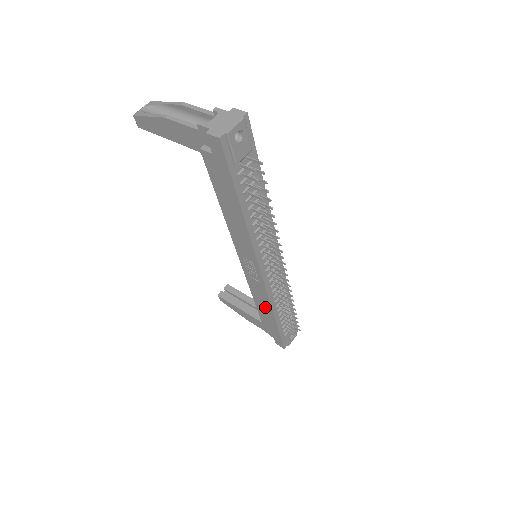
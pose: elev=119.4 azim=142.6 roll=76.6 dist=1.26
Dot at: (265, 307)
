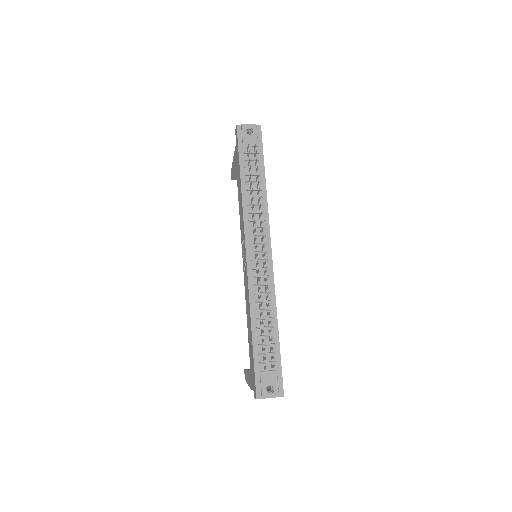
Dot at: (249, 314)
